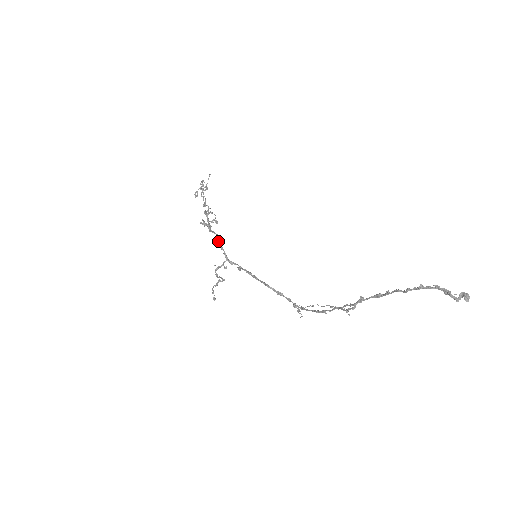
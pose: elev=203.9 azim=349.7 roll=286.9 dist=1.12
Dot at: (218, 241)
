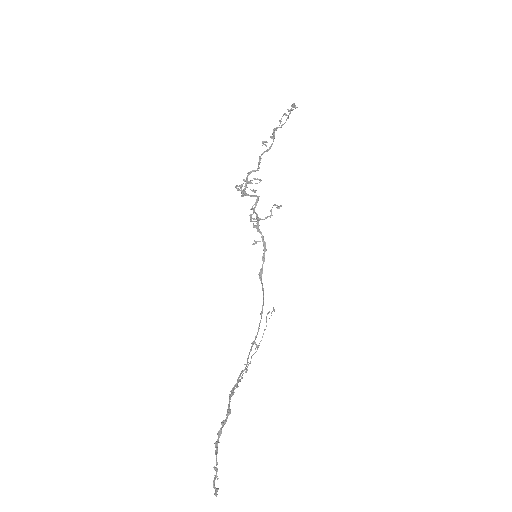
Dot at: occluded
